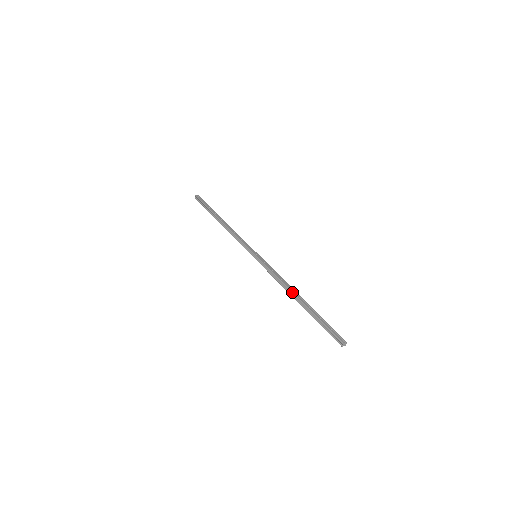
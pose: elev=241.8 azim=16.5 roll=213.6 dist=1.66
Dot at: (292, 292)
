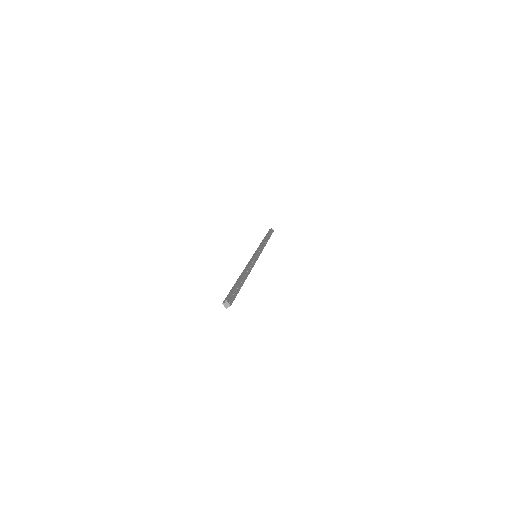
Dot at: (245, 271)
